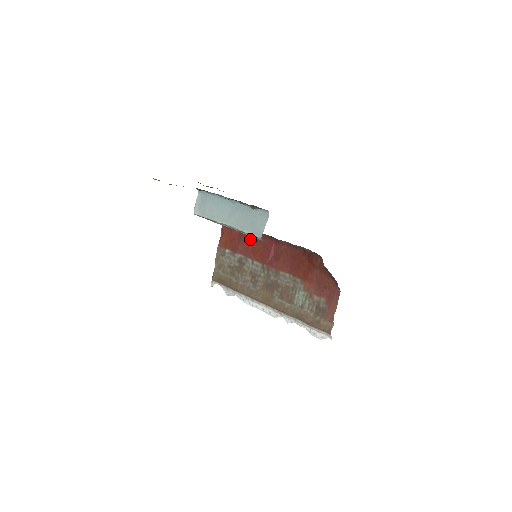
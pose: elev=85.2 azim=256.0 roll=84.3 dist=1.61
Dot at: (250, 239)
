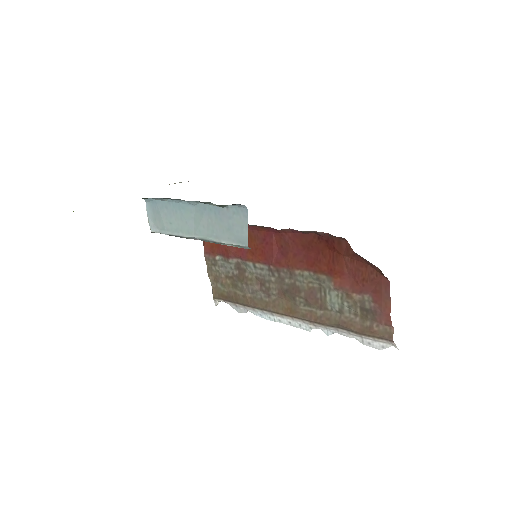
Dot at: occluded
